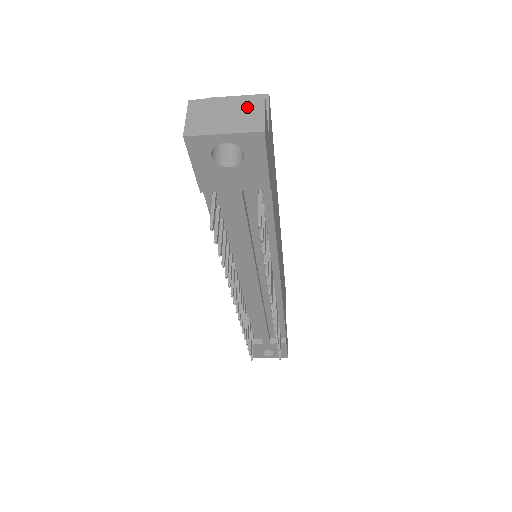
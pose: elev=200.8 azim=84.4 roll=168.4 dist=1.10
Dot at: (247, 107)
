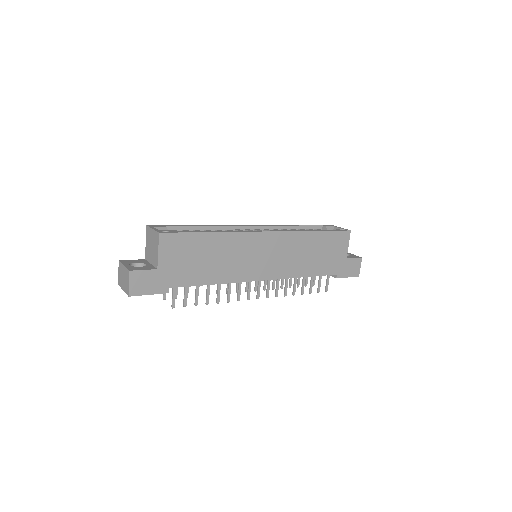
Dot at: (126, 277)
